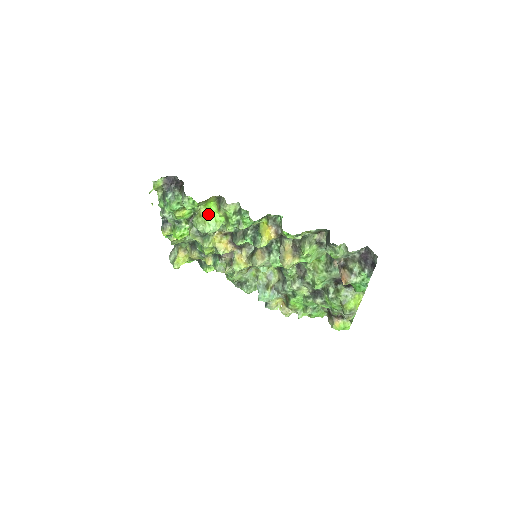
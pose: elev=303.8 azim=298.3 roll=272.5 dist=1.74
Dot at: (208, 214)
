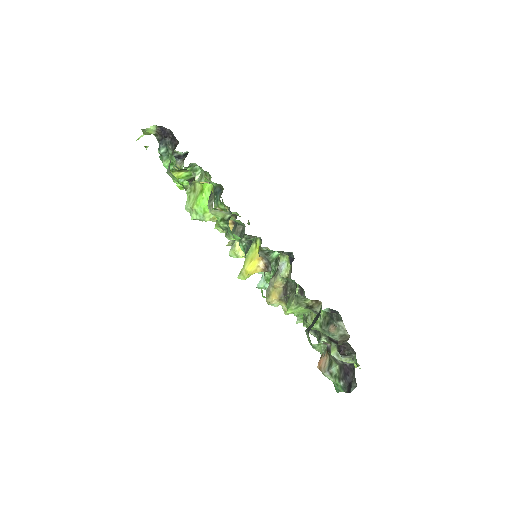
Dot at: (199, 197)
